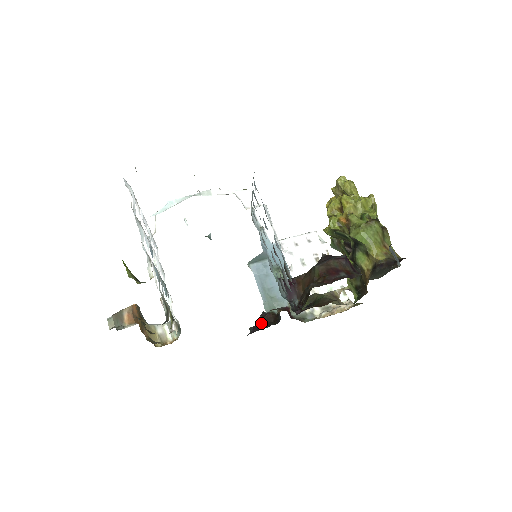
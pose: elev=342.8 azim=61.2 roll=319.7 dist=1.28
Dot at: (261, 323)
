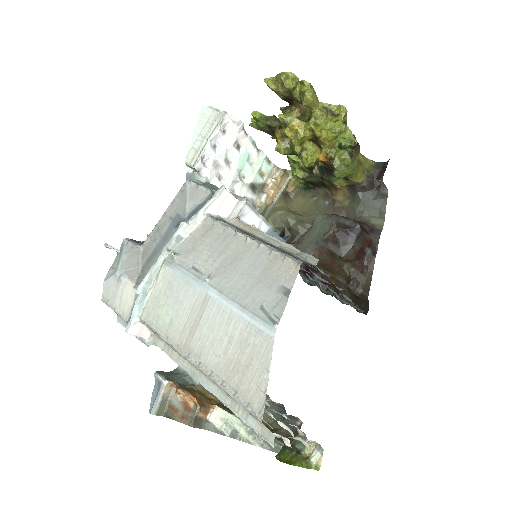
Dot at: occluded
